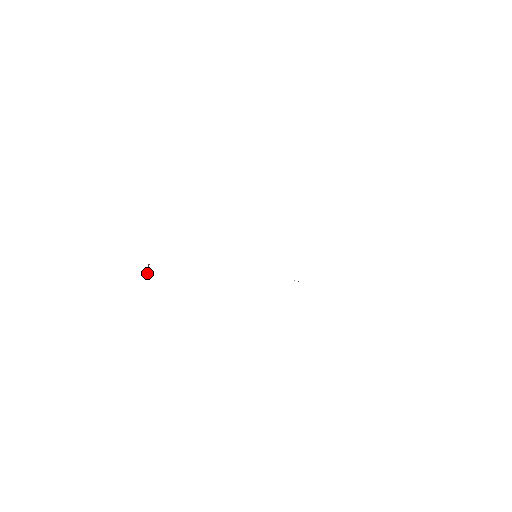
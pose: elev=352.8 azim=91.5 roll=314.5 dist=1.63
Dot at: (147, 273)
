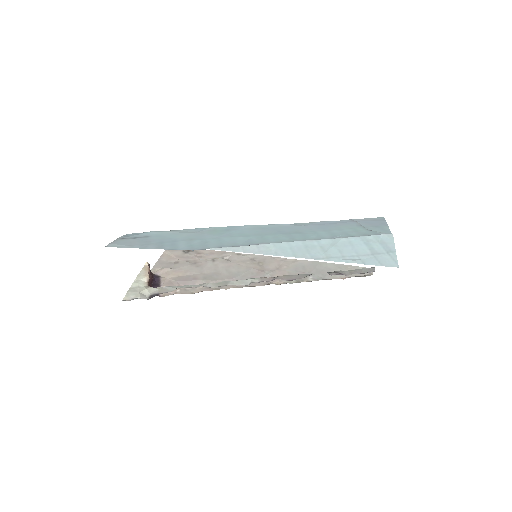
Dot at: (150, 282)
